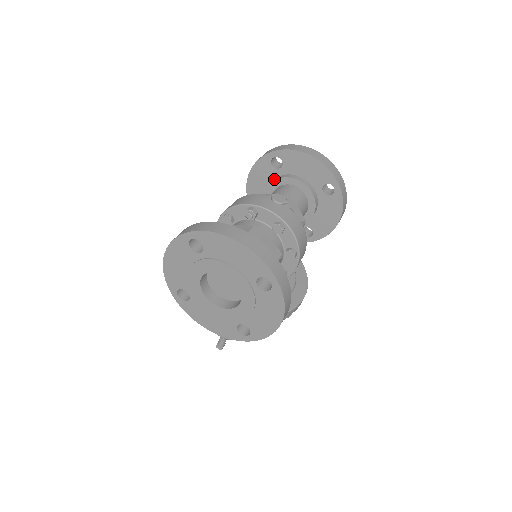
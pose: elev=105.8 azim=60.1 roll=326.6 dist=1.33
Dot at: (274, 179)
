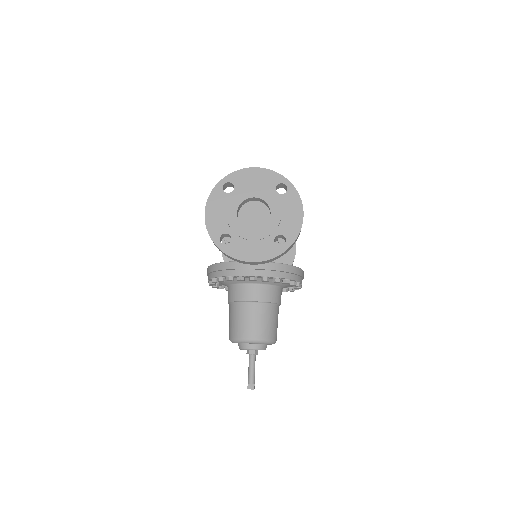
Dot at: occluded
